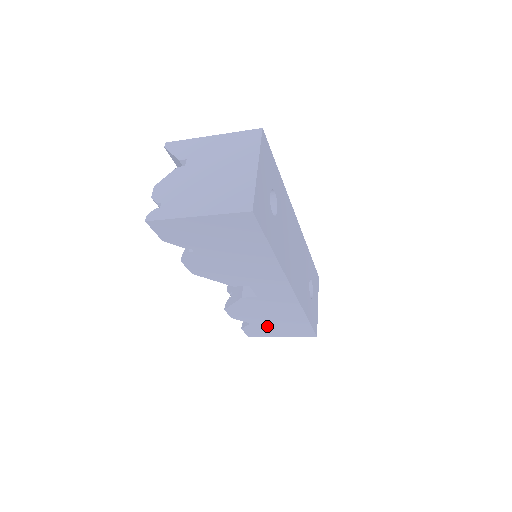
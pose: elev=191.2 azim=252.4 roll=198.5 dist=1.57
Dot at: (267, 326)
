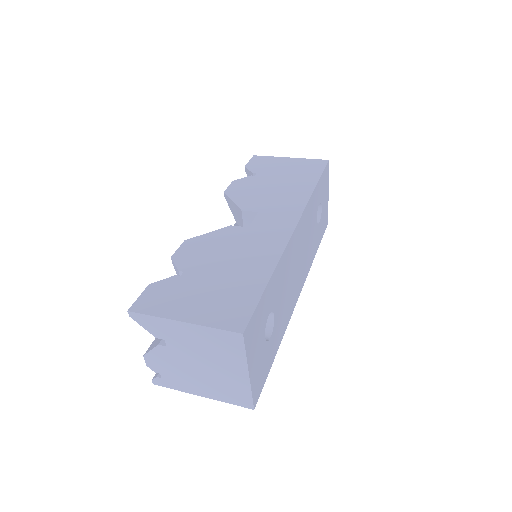
Dot at: occluded
